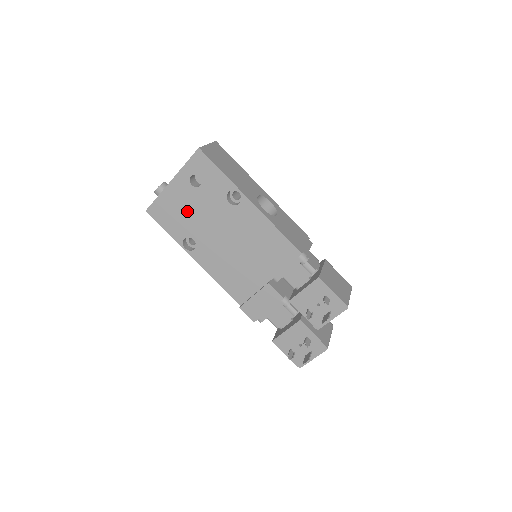
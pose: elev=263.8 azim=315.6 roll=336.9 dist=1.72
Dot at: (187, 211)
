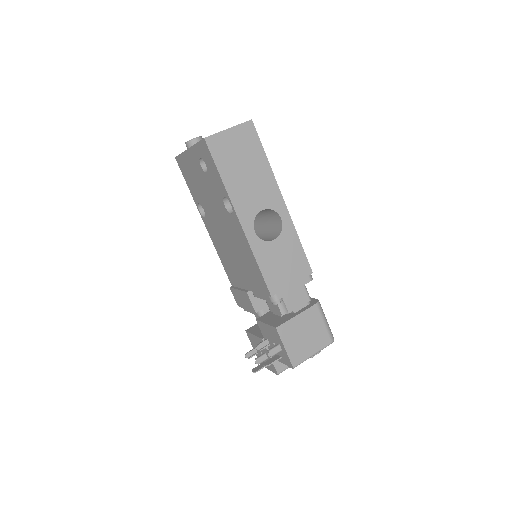
Dot at: (199, 184)
